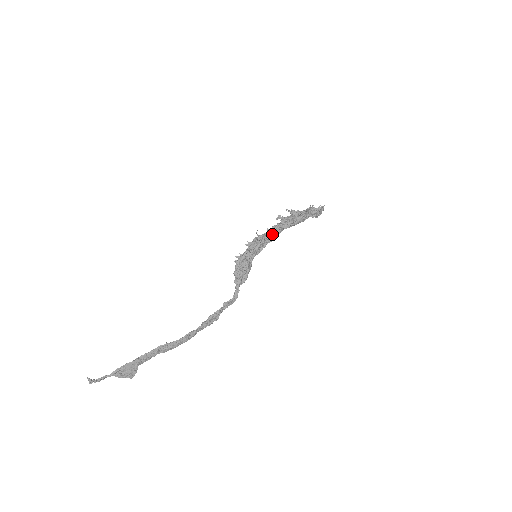
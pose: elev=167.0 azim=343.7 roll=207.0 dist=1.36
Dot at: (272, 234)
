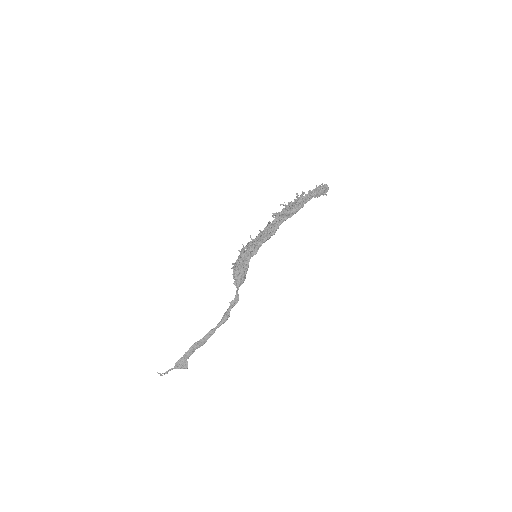
Dot at: (266, 233)
